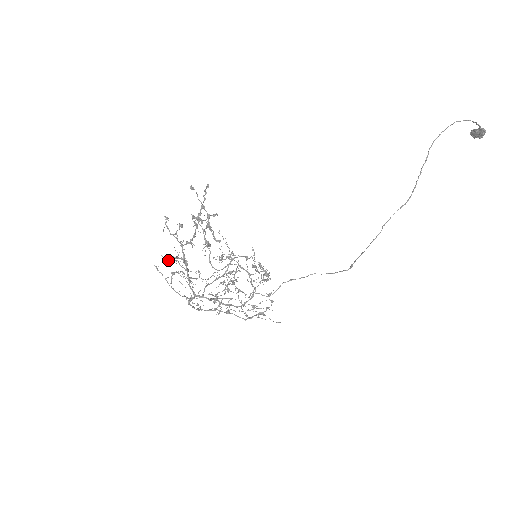
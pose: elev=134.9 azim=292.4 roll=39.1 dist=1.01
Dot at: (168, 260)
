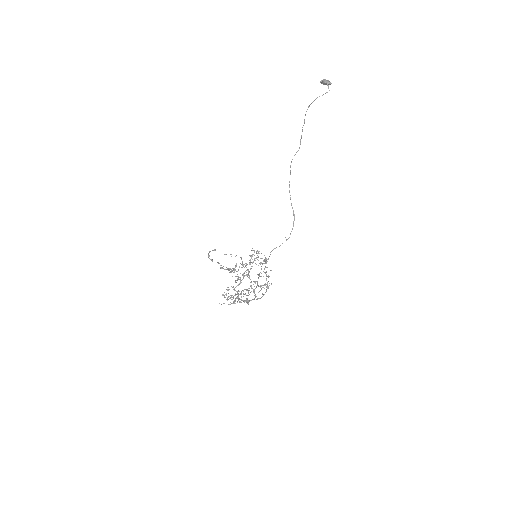
Dot at: occluded
